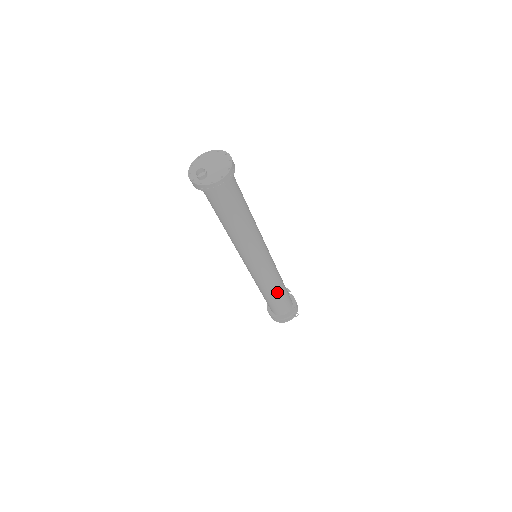
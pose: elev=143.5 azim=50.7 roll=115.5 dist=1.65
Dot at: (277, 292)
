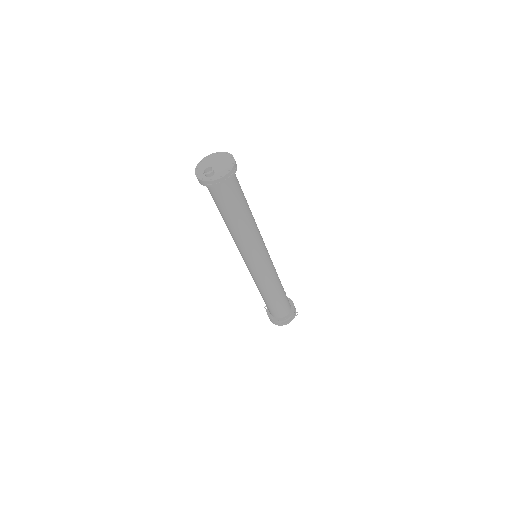
Dot at: (278, 291)
